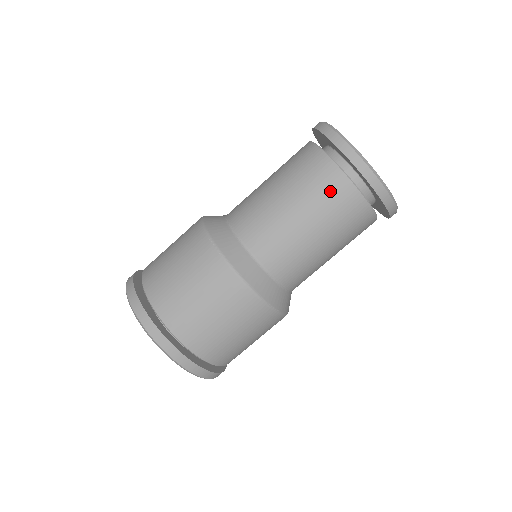
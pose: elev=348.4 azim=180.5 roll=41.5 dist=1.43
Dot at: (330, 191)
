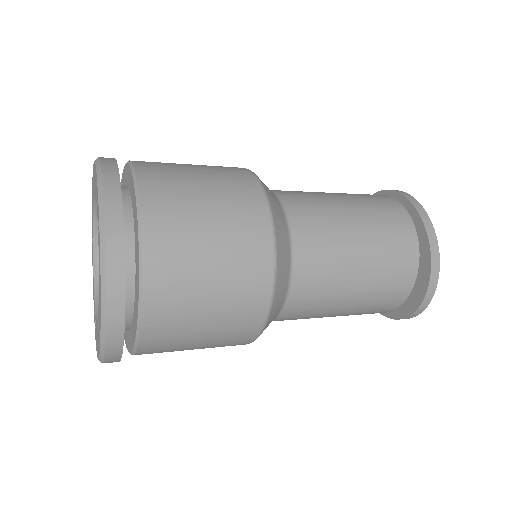
Dot at: (391, 216)
